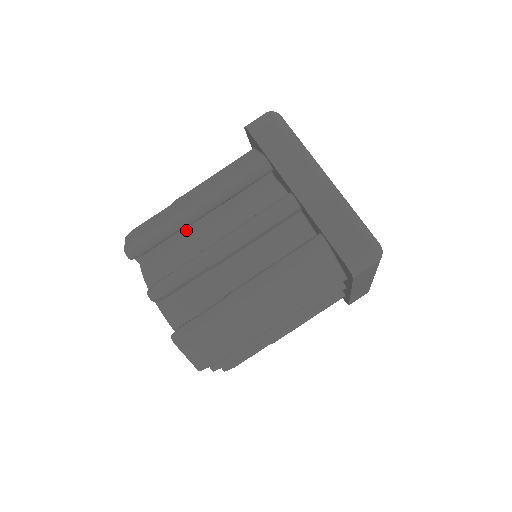
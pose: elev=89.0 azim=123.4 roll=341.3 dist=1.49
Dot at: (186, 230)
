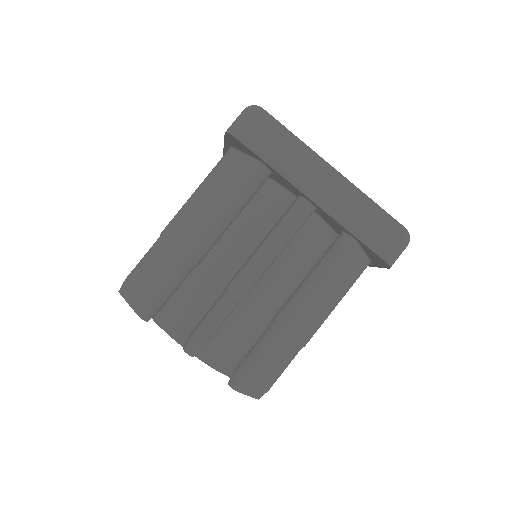
Dot at: occluded
